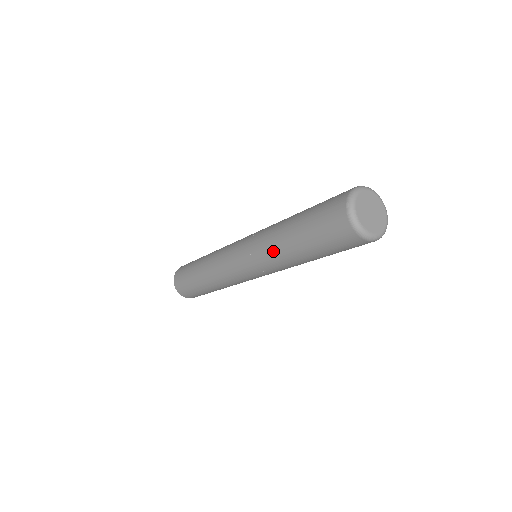
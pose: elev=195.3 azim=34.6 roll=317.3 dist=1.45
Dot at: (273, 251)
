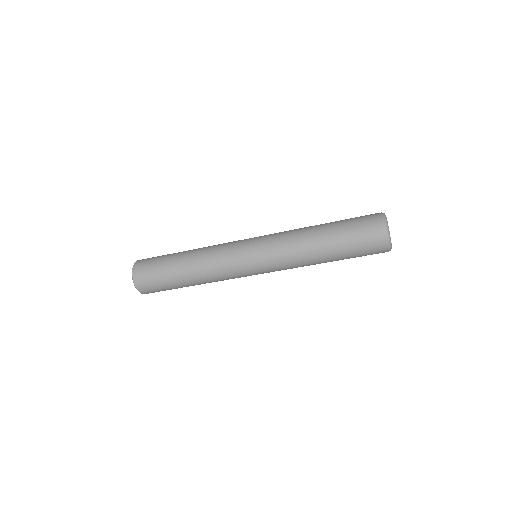
Dot at: (297, 239)
